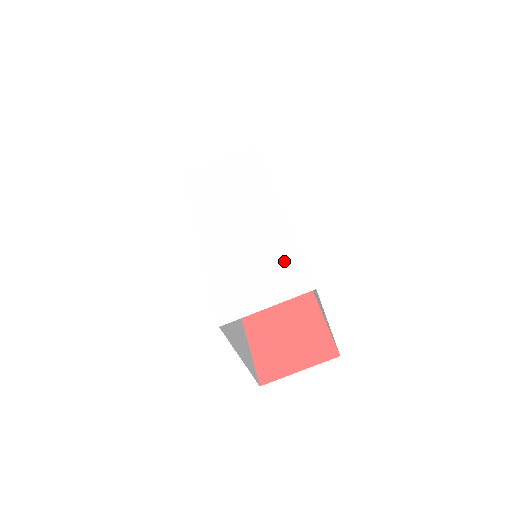
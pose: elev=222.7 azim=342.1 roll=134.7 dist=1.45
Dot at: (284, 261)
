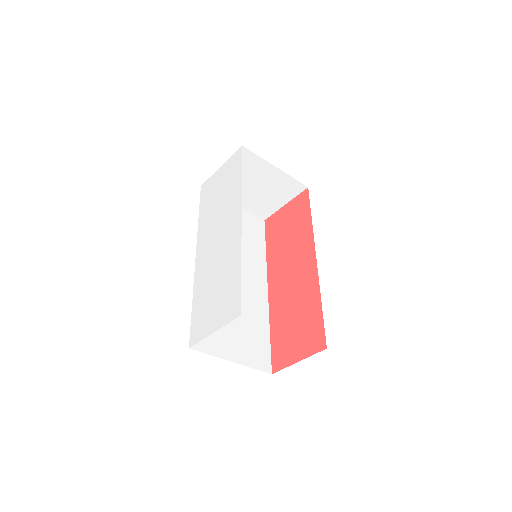
Dot at: (230, 284)
